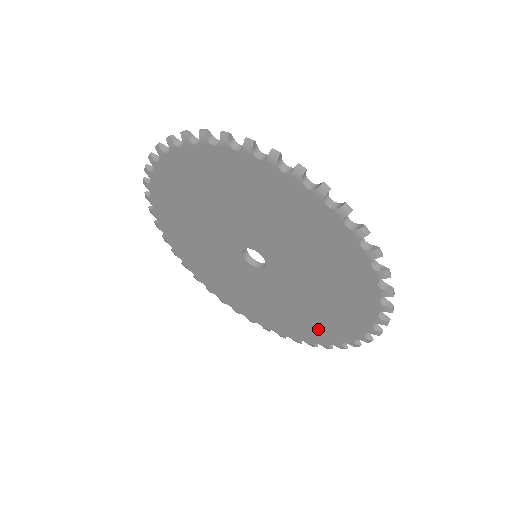
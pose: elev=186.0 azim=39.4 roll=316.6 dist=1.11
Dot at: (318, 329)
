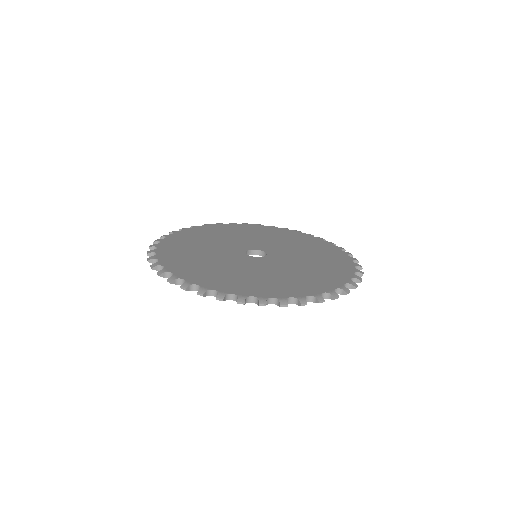
Dot at: occluded
